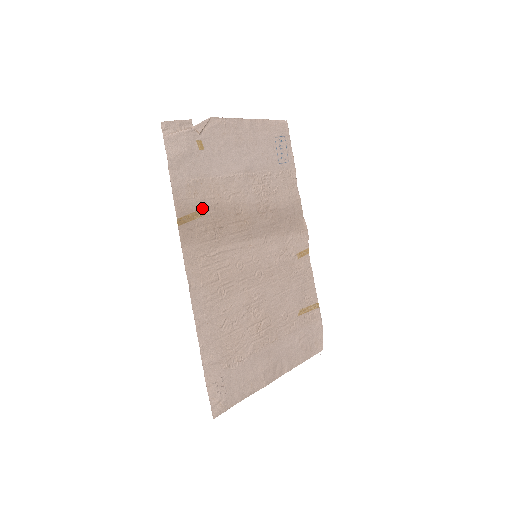
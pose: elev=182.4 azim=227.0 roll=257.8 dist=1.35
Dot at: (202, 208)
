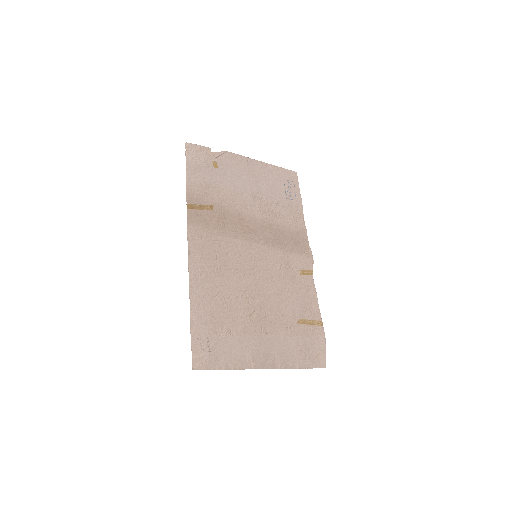
Dot at: (210, 205)
